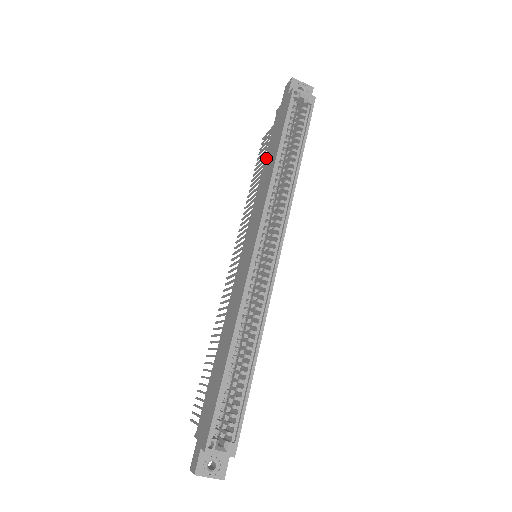
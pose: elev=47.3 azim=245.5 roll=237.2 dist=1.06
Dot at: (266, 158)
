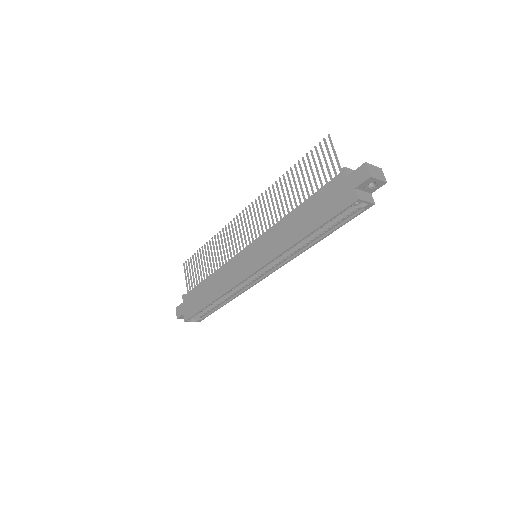
Dot at: (303, 206)
